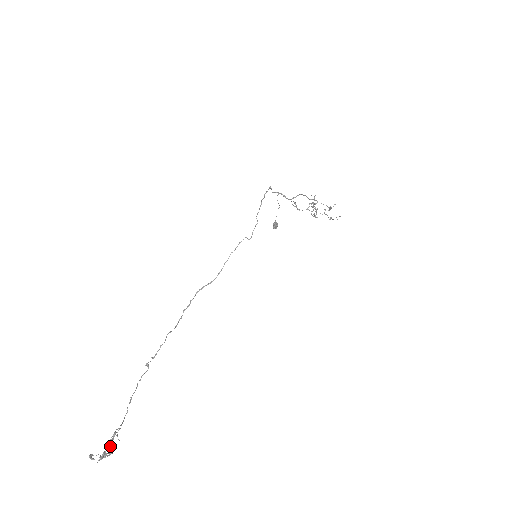
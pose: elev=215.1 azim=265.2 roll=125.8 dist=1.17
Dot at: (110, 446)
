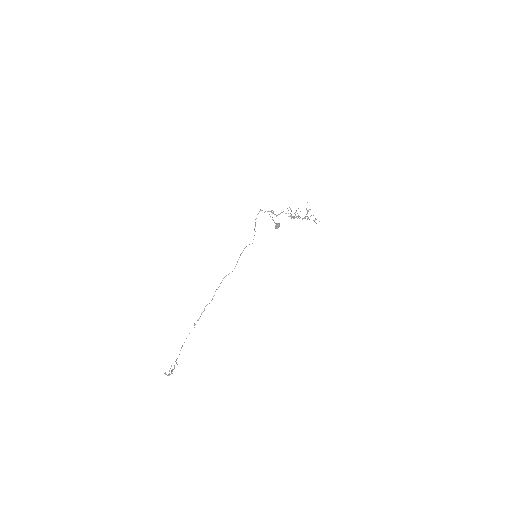
Dot at: occluded
